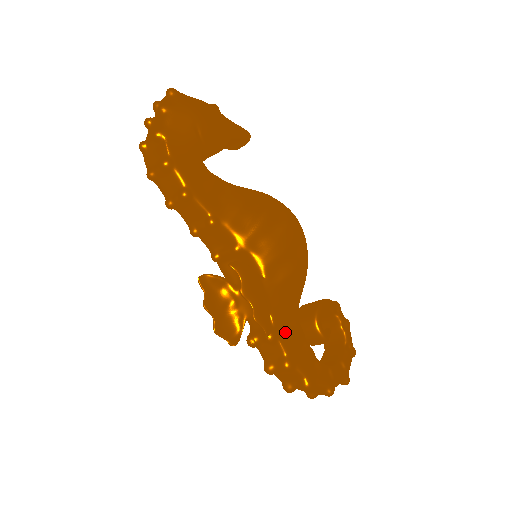
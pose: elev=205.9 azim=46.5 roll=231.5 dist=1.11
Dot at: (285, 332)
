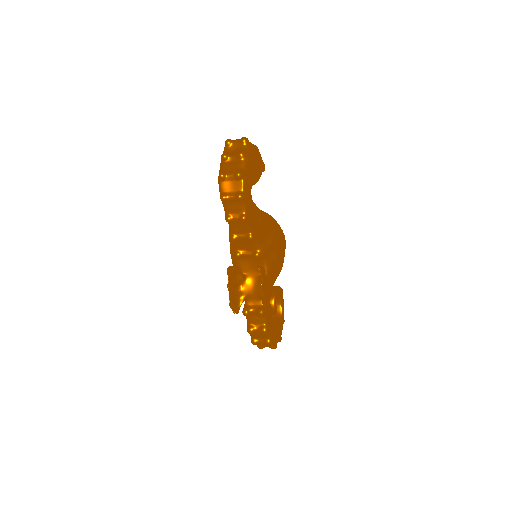
Dot at: (267, 310)
